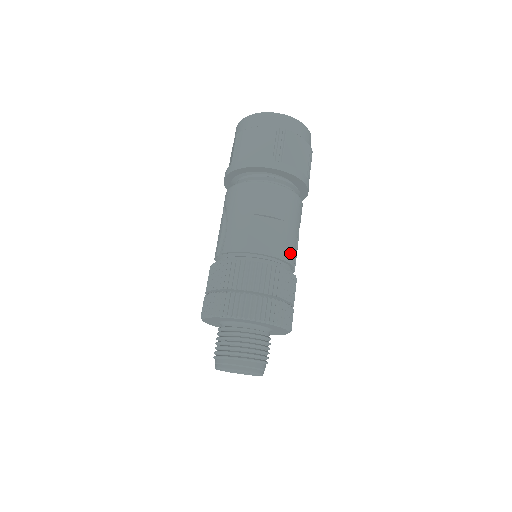
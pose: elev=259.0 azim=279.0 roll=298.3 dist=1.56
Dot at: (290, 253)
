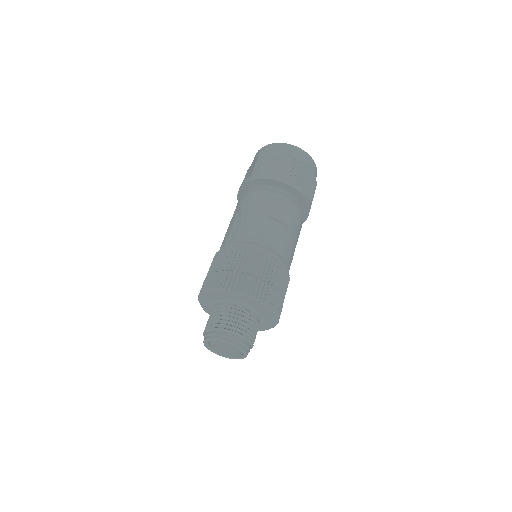
Dot at: (289, 257)
